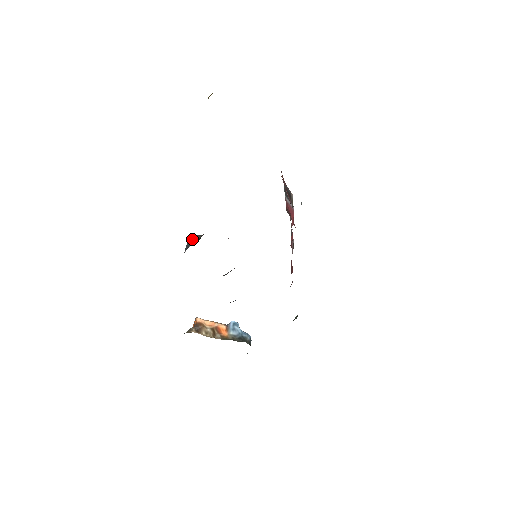
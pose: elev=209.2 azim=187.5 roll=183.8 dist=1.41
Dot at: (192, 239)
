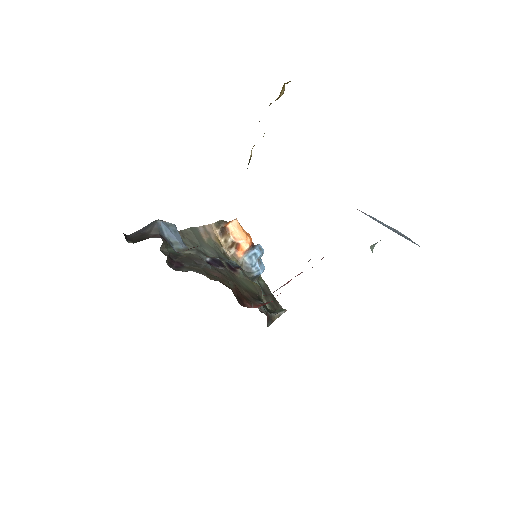
Dot at: (151, 226)
